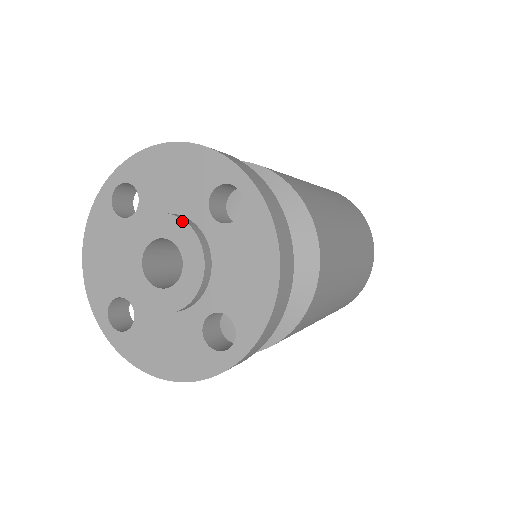
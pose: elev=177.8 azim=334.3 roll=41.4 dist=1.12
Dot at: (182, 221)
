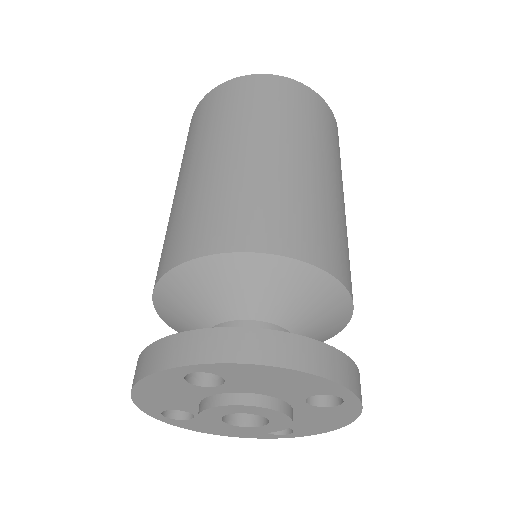
Dot at: (280, 413)
